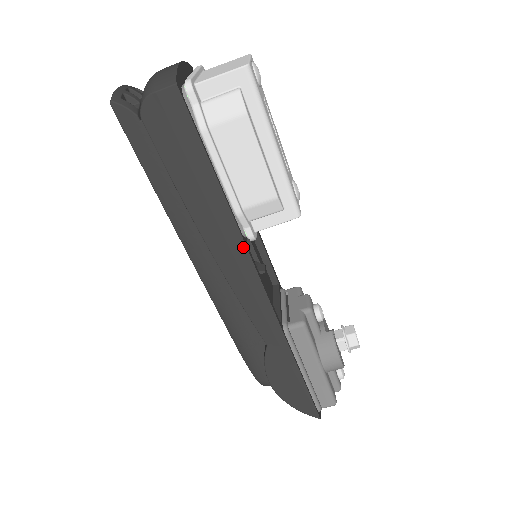
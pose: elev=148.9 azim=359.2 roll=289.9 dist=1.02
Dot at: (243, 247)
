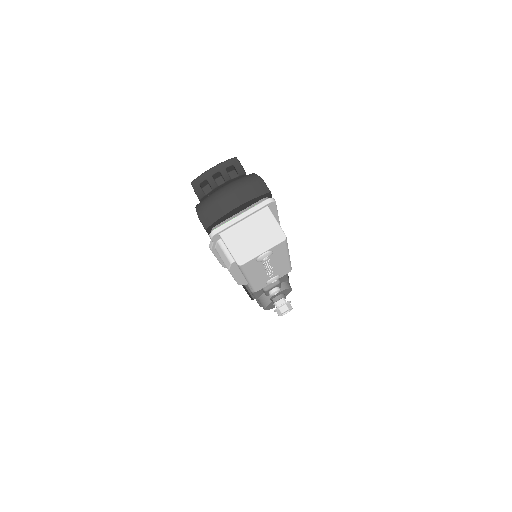
Dot at: occluded
